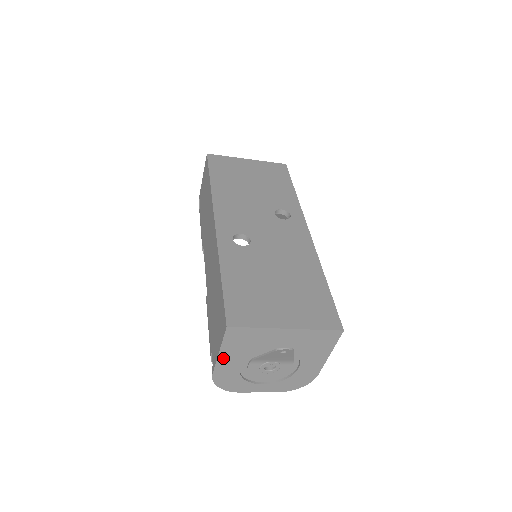
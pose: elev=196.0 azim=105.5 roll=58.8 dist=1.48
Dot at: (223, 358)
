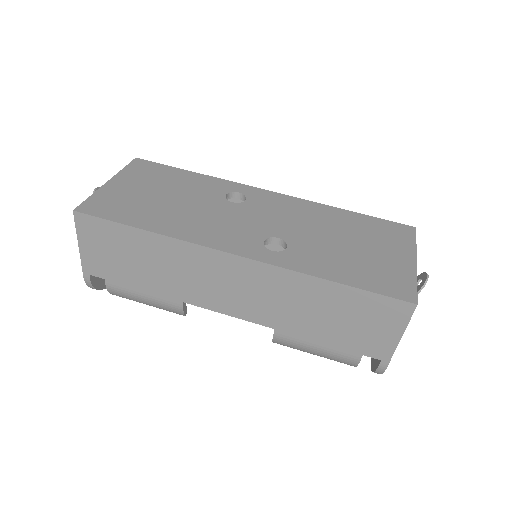
Dot at: (397, 341)
